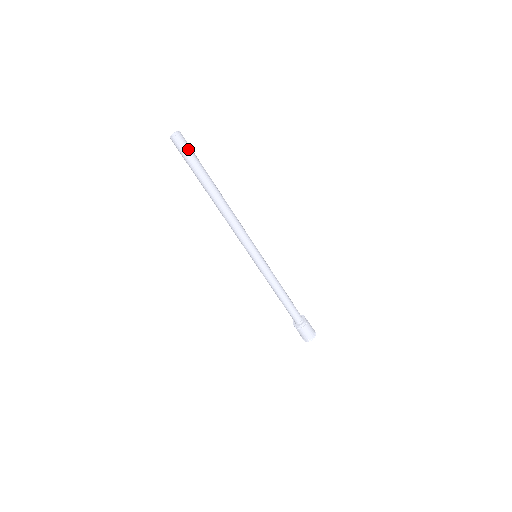
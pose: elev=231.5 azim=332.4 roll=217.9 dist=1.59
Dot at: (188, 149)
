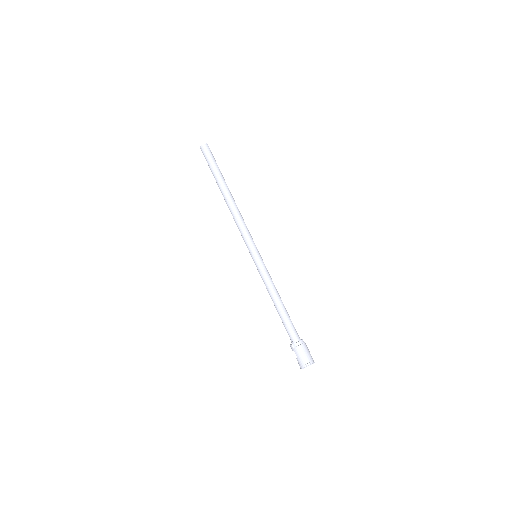
Dot at: (212, 155)
